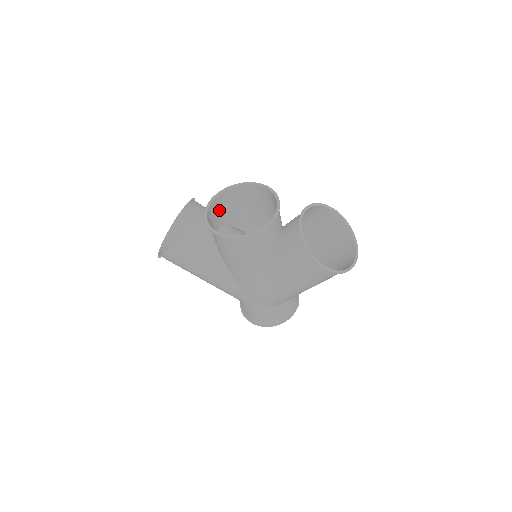
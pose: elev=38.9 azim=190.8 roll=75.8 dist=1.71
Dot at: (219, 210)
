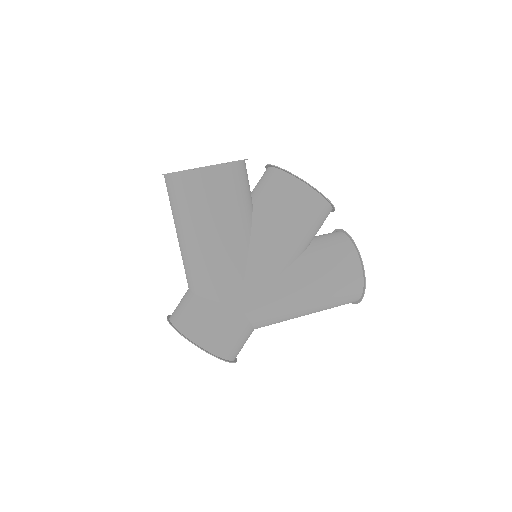
Dot at: occluded
